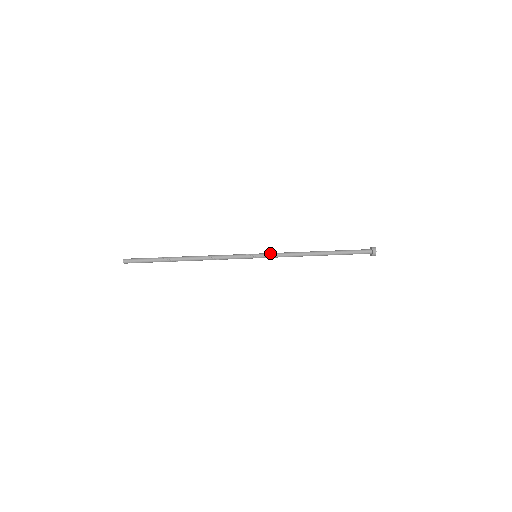
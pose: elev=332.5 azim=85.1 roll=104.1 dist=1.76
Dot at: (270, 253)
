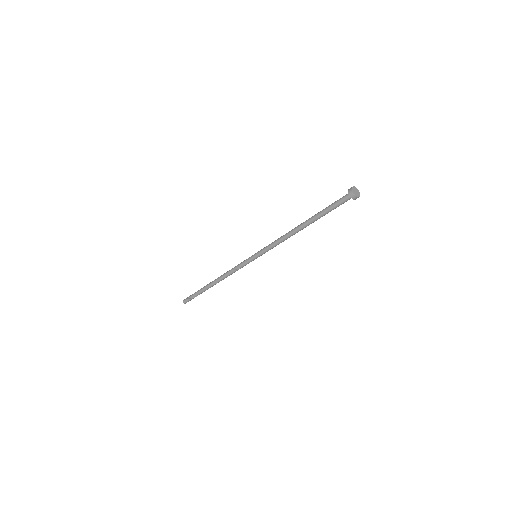
Dot at: occluded
